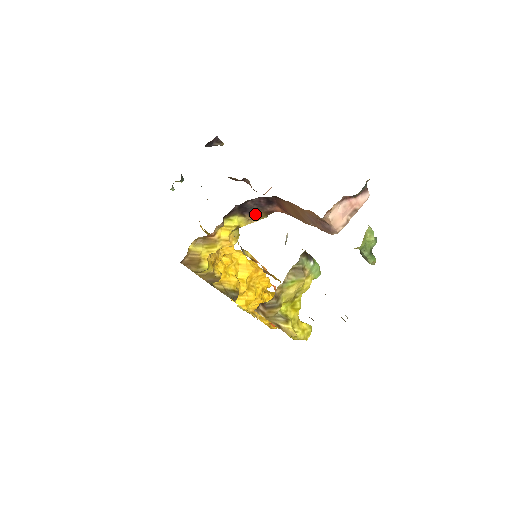
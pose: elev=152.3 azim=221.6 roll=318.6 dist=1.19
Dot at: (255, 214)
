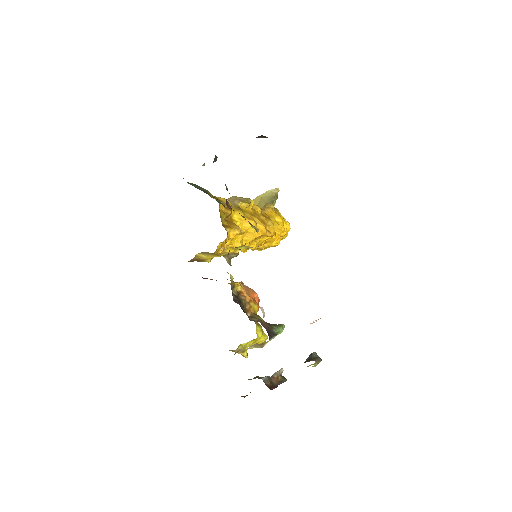
Dot at: occluded
